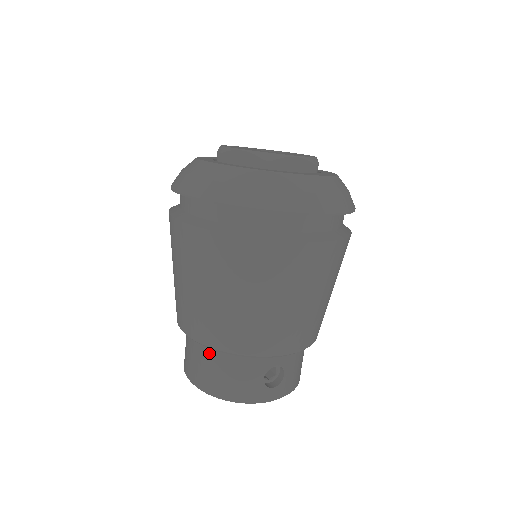
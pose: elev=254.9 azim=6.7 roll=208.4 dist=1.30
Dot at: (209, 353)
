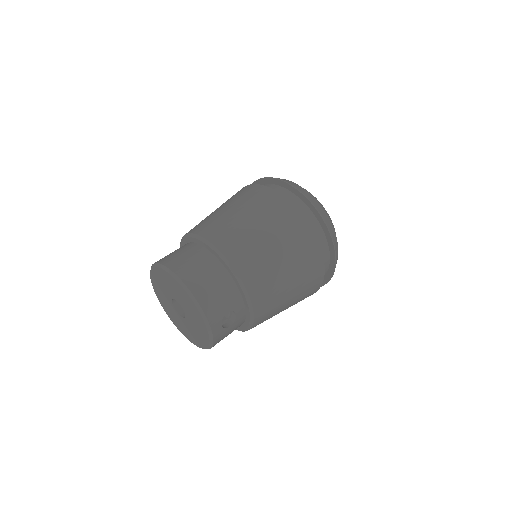
Dot at: (214, 265)
